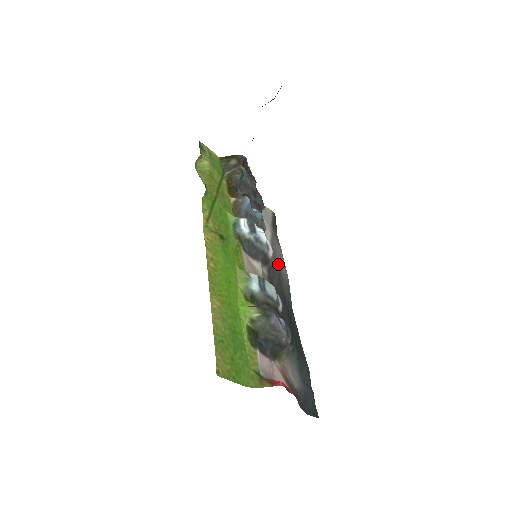
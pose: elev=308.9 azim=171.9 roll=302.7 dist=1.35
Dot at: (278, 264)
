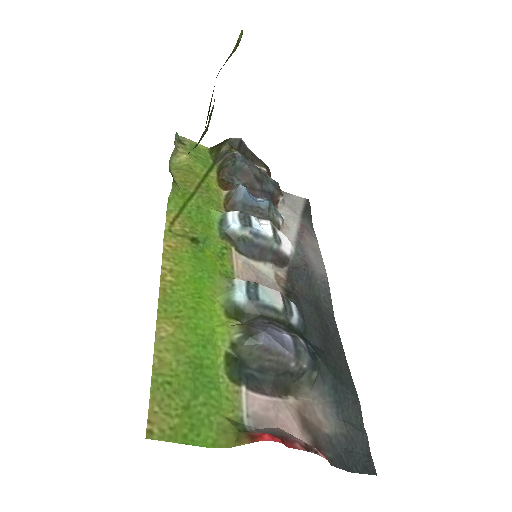
Dot at: (307, 261)
